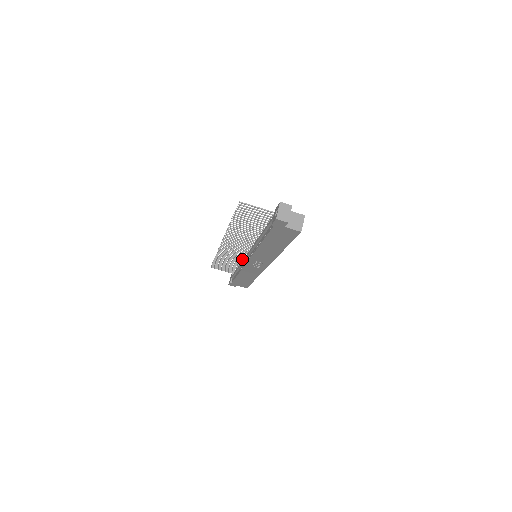
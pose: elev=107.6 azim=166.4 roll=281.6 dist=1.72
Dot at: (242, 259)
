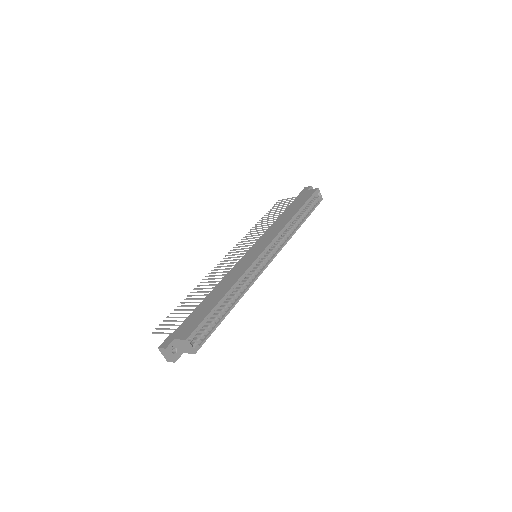
Dot at: occluded
